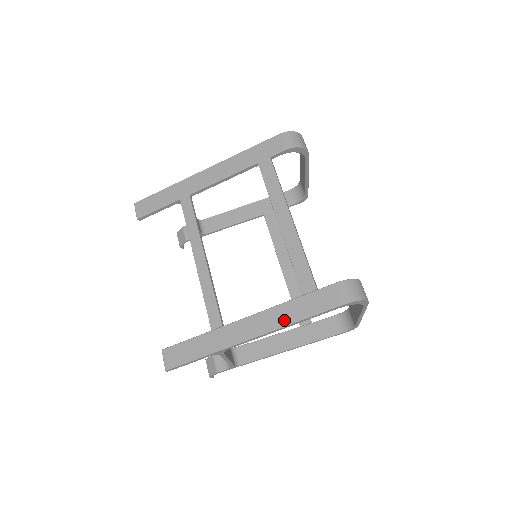
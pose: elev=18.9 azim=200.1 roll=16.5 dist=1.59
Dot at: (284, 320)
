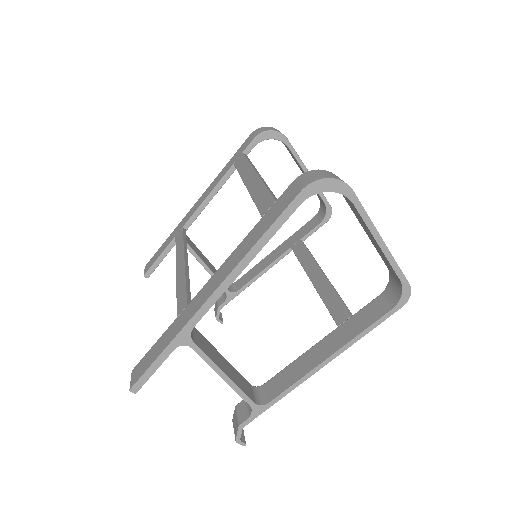
Dot at: (243, 253)
